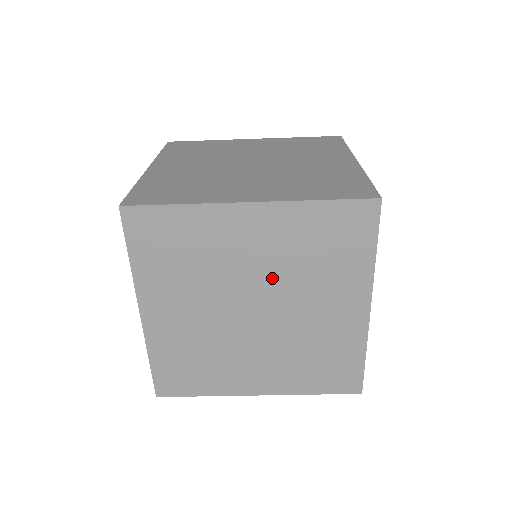
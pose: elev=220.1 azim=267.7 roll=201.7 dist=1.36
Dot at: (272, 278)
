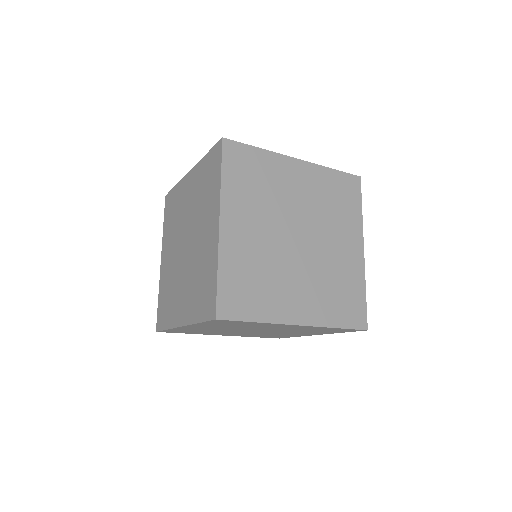
Dot at: (238, 329)
